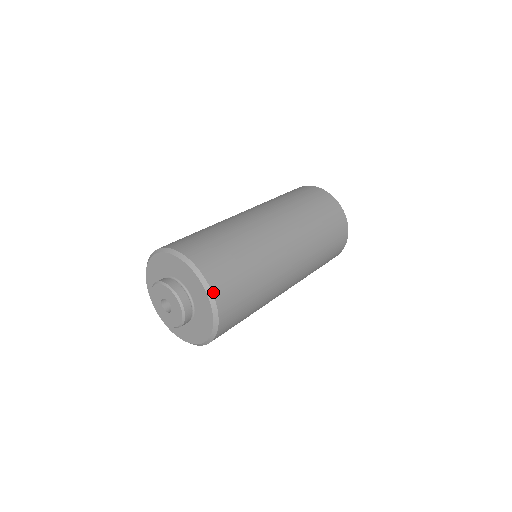
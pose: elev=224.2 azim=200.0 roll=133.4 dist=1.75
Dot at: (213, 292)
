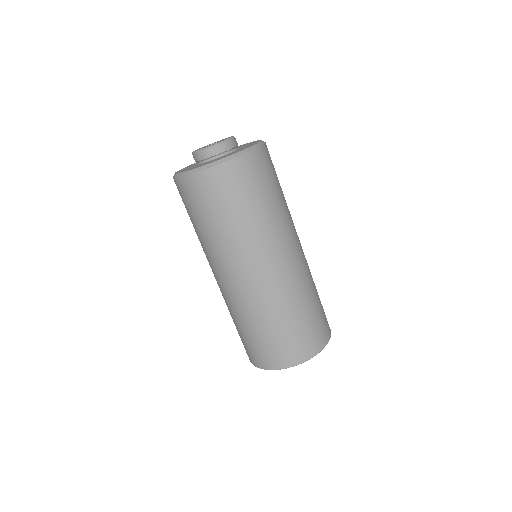
Dot at: (256, 150)
